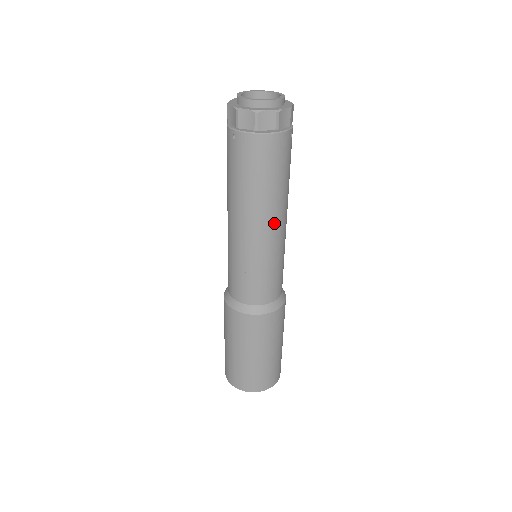
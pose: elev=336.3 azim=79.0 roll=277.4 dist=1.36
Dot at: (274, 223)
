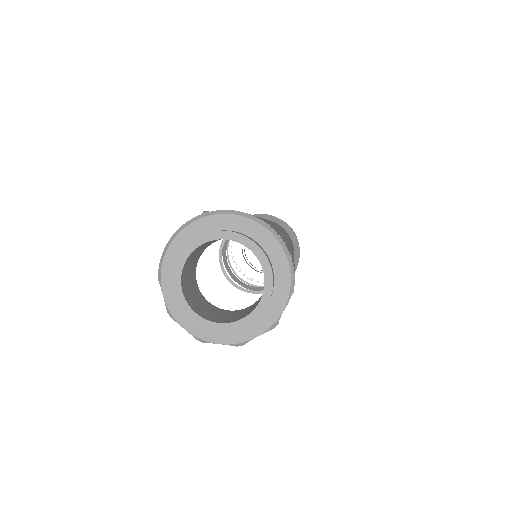
Dot at: occluded
